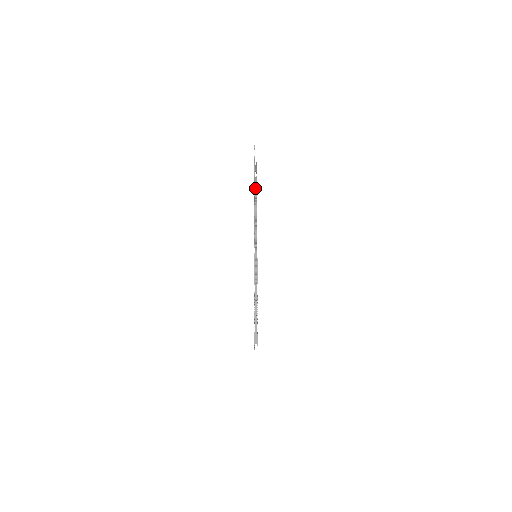
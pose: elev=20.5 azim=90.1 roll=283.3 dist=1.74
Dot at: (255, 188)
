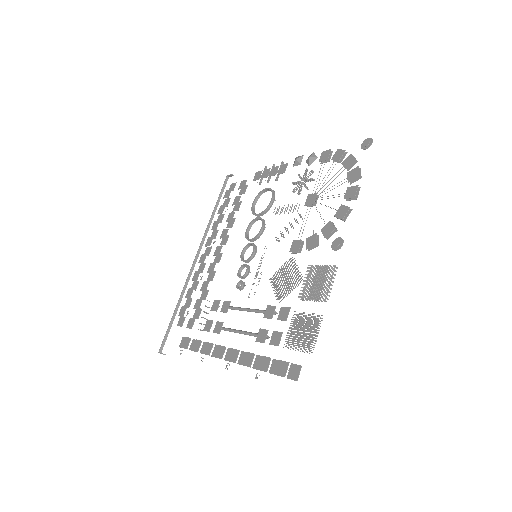
Dot at: occluded
